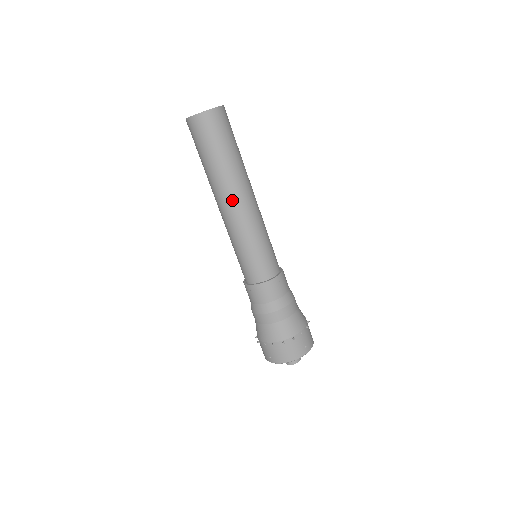
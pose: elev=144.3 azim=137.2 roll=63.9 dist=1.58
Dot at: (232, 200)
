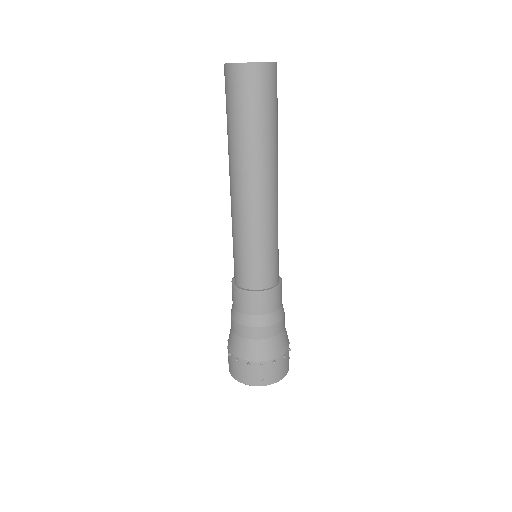
Dot at: (236, 183)
